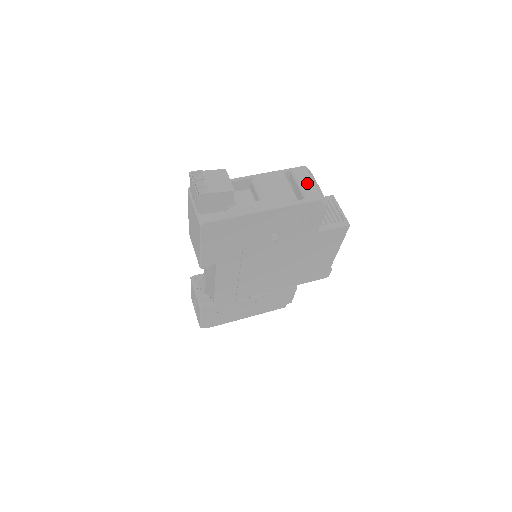
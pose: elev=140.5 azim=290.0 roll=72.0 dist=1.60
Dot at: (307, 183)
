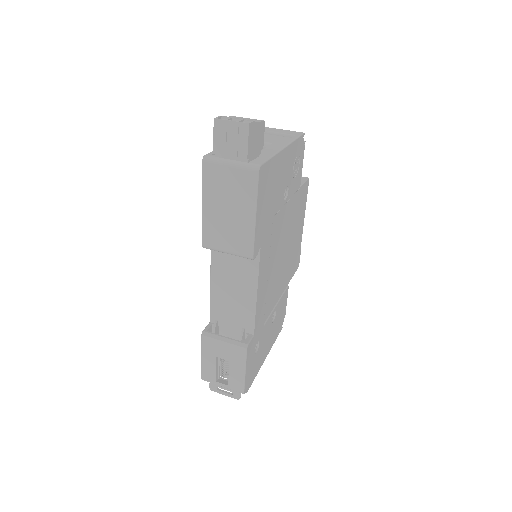
Dot at: (279, 130)
